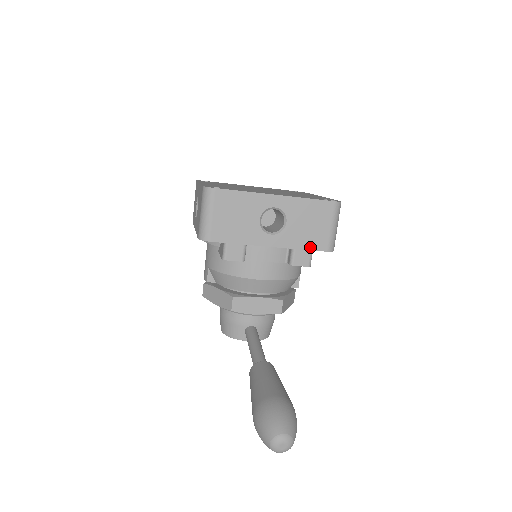
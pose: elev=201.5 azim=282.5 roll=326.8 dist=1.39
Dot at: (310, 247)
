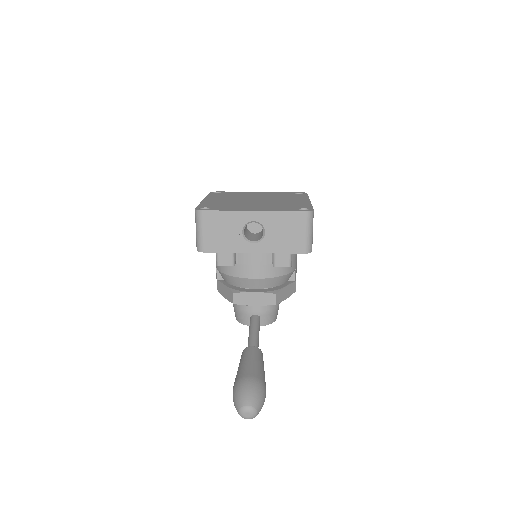
Dot at: (288, 251)
